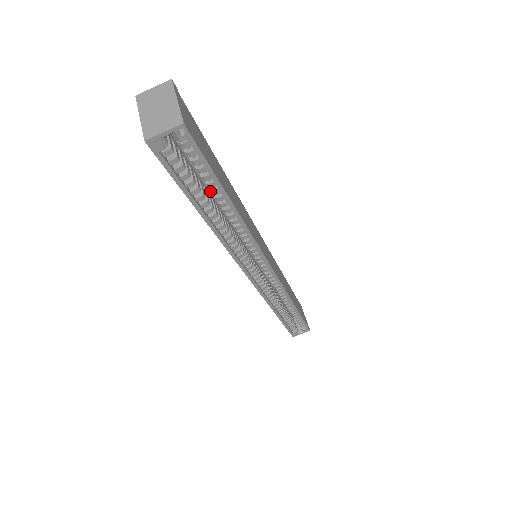
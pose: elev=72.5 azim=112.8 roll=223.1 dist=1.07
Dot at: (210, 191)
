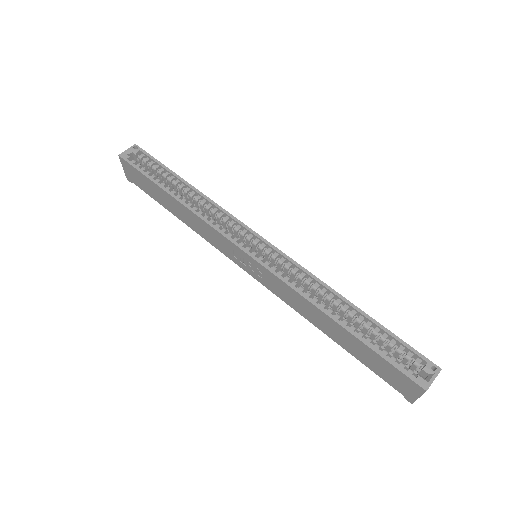
Dot at: occluded
